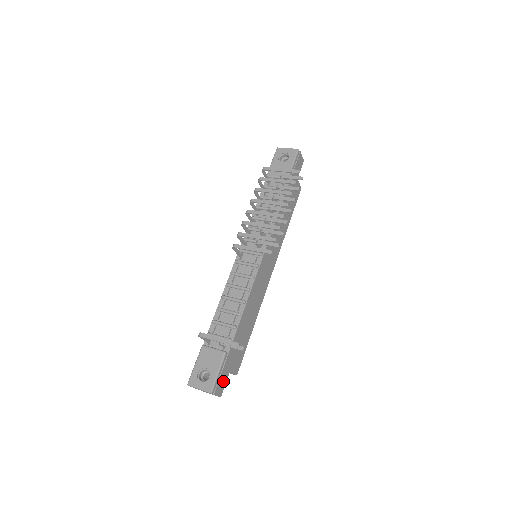
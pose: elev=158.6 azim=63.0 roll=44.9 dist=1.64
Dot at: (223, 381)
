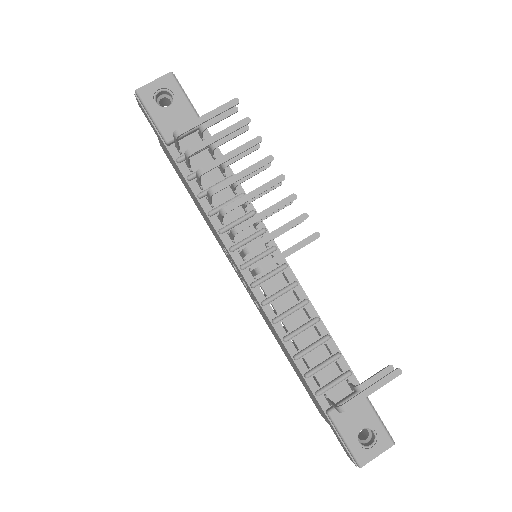
Dot at: occluded
